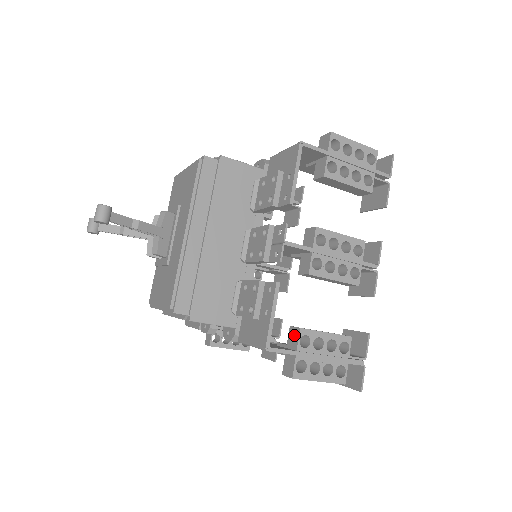
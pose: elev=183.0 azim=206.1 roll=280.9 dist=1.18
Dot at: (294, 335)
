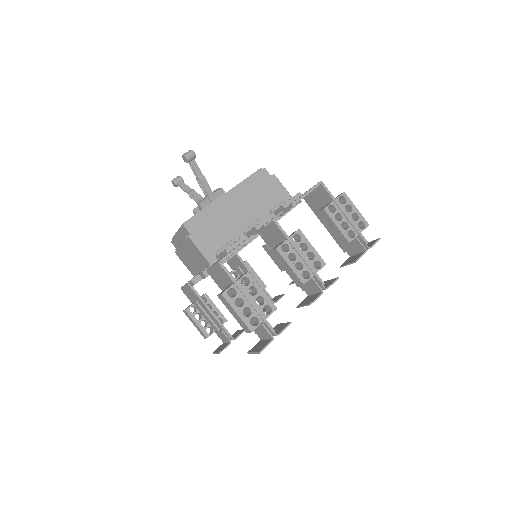
Dot at: (242, 276)
